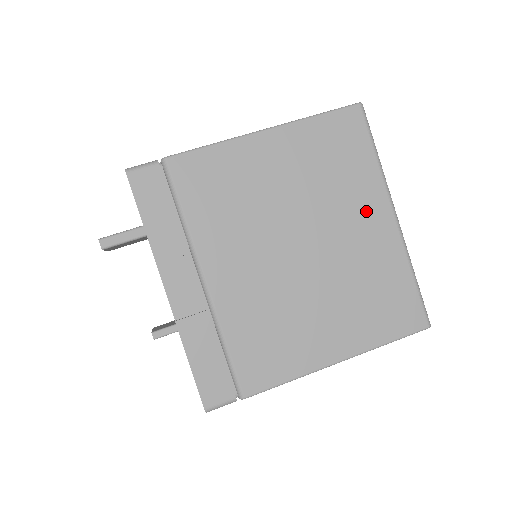
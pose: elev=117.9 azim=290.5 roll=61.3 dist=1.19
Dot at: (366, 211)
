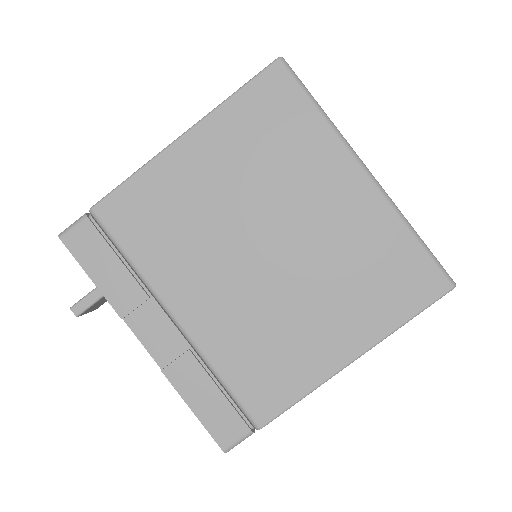
Dot at: (328, 180)
